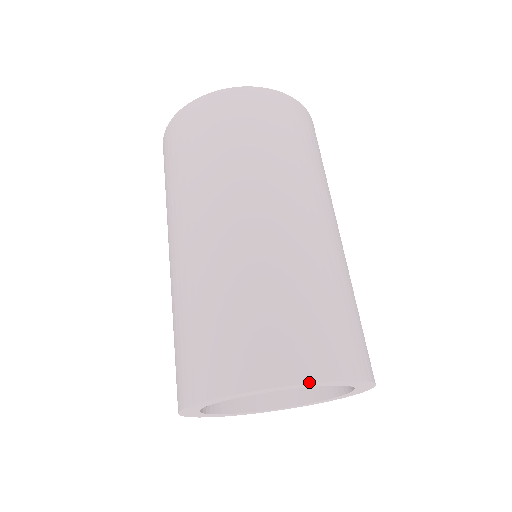
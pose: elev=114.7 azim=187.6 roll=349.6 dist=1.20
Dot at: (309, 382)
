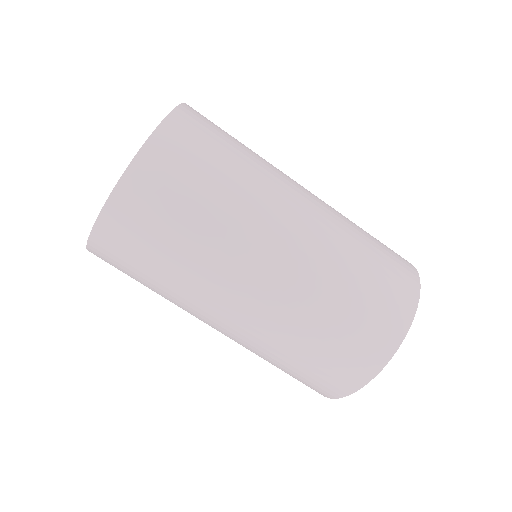
Dot at: (373, 378)
